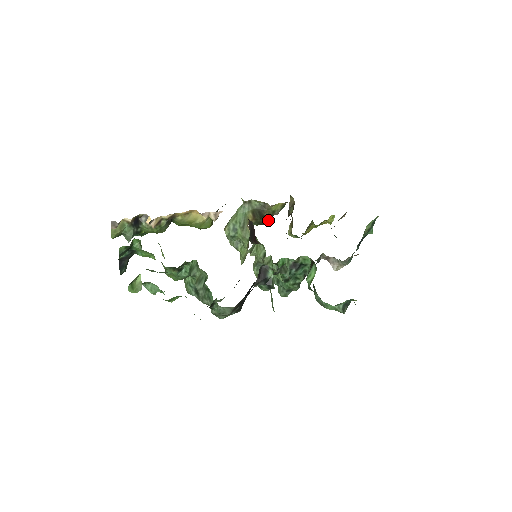
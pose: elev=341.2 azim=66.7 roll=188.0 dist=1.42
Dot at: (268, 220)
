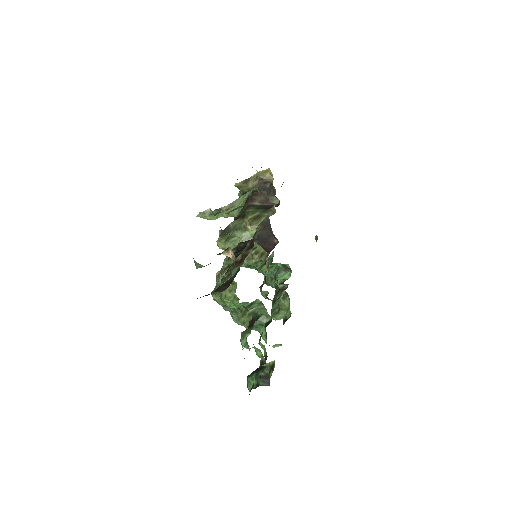
Dot at: occluded
